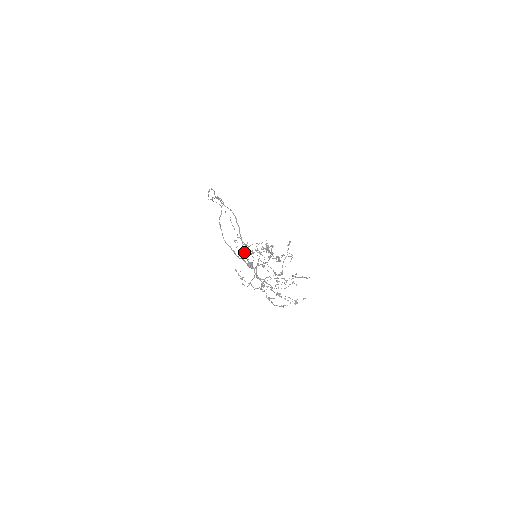
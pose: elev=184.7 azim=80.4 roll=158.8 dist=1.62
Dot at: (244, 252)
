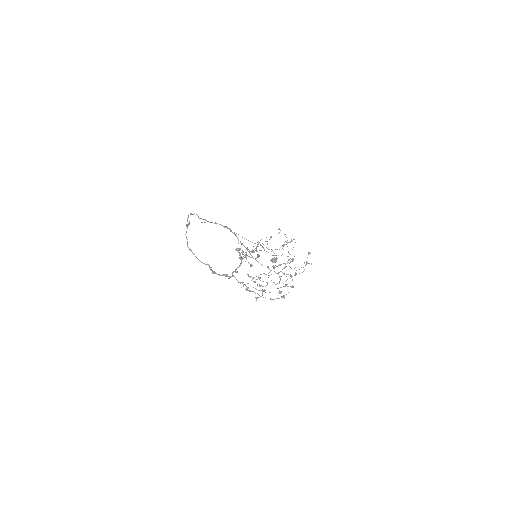
Dot at: (251, 255)
